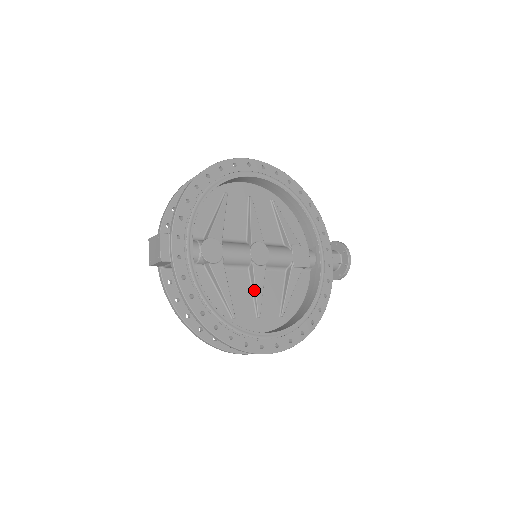
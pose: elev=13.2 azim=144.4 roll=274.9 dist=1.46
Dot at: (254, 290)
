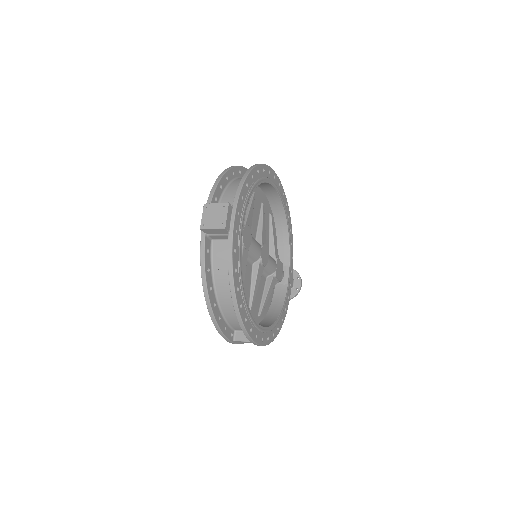
Dot at: (254, 285)
